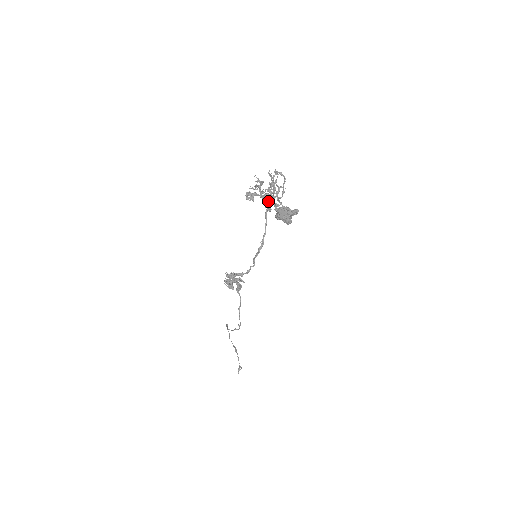
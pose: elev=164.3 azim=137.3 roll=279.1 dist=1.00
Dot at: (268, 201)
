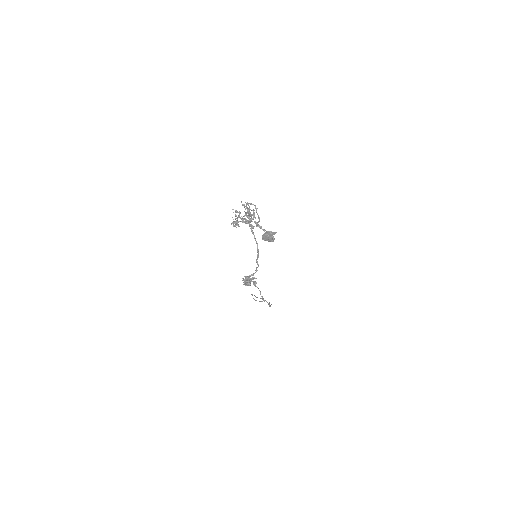
Dot at: occluded
